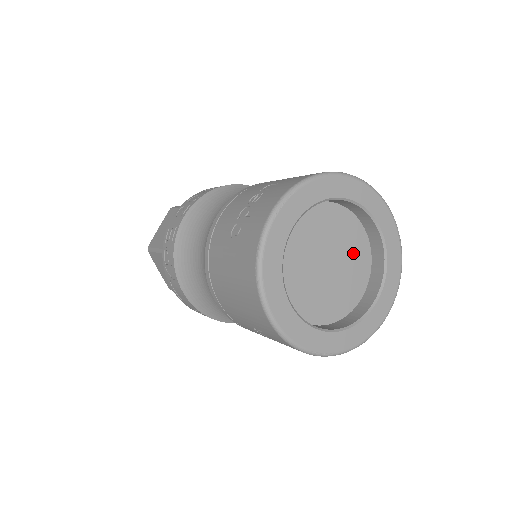
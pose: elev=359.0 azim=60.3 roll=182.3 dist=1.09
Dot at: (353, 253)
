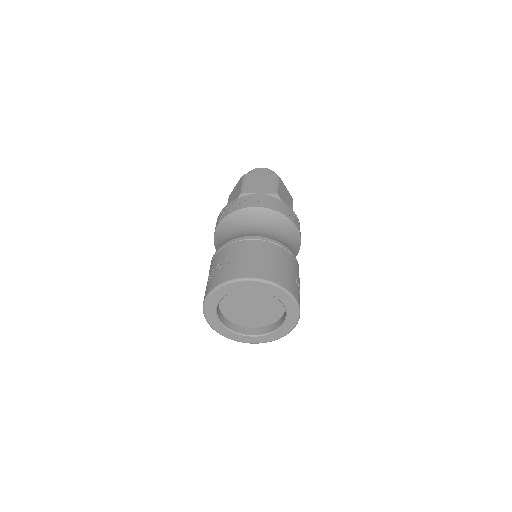
Dot at: (271, 303)
